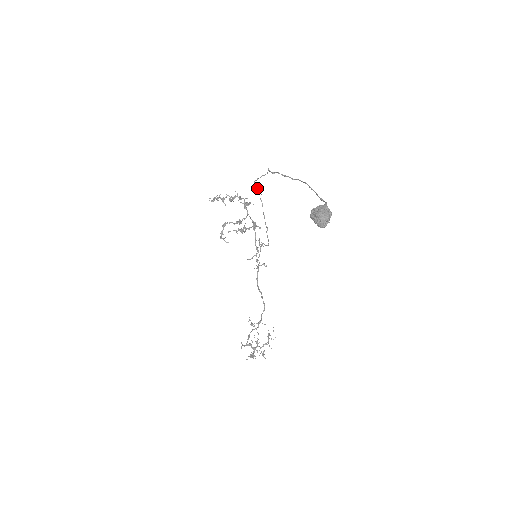
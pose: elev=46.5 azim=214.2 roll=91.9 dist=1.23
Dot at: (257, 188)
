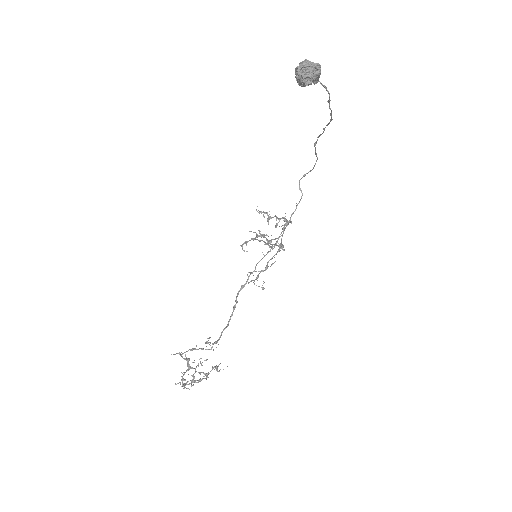
Dot at: (300, 189)
